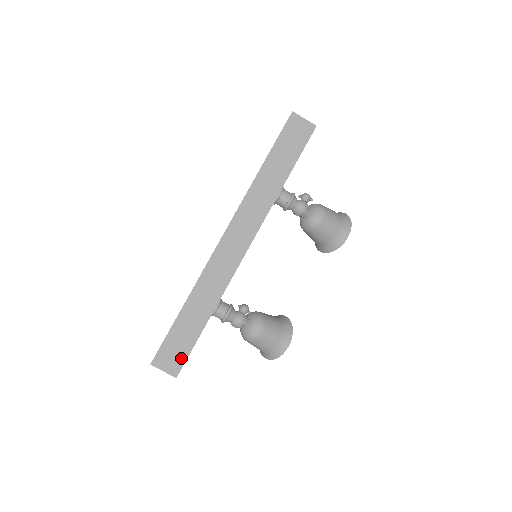
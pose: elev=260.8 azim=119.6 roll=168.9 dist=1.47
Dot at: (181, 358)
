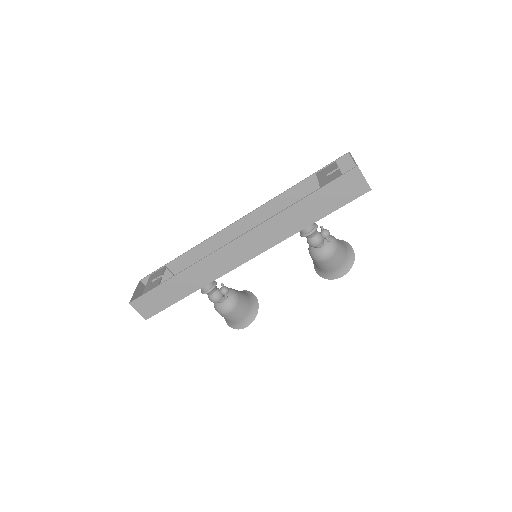
Dot at: (155, 310)
